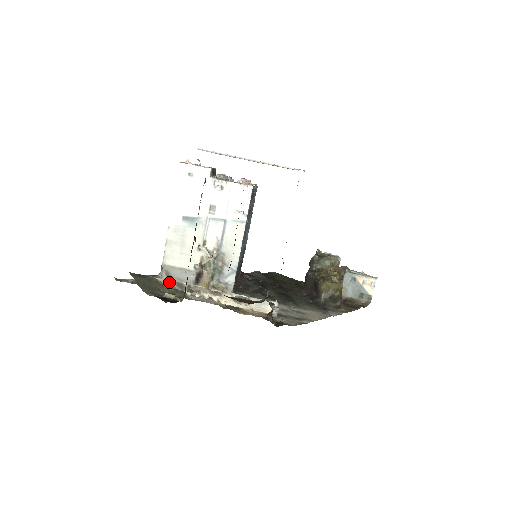
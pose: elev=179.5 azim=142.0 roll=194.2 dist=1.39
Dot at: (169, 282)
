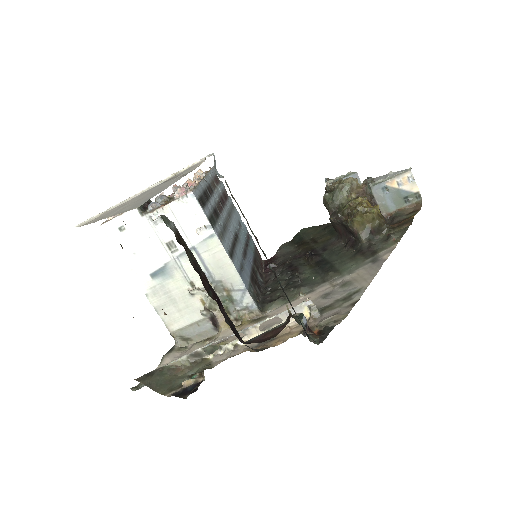
Dot at: (182, 360)
